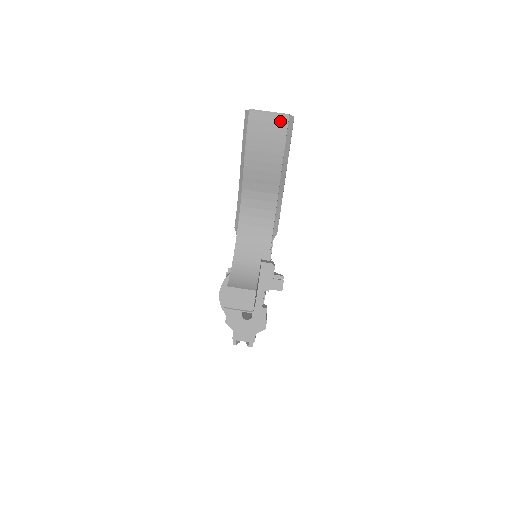
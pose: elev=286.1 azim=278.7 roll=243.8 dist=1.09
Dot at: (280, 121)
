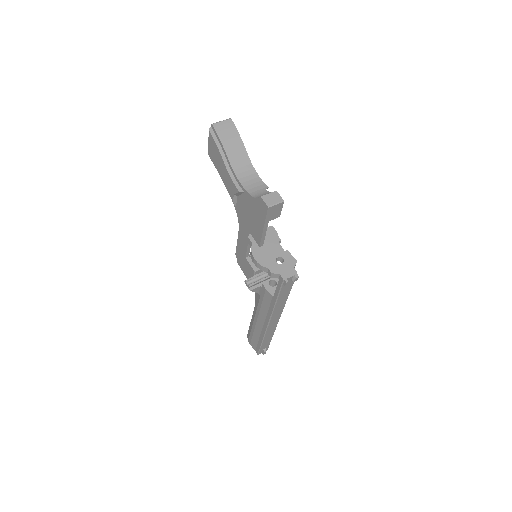
Dot at: (229, 122)
